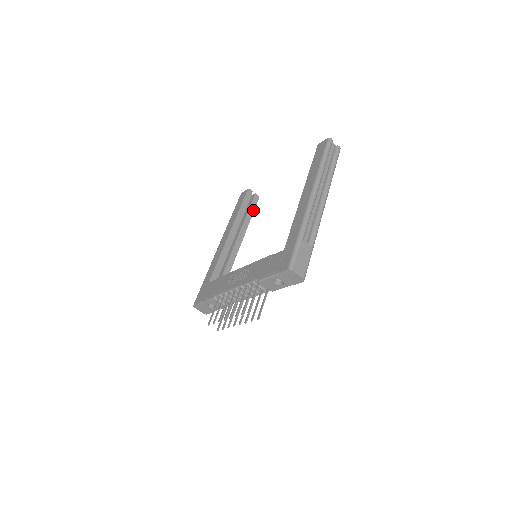
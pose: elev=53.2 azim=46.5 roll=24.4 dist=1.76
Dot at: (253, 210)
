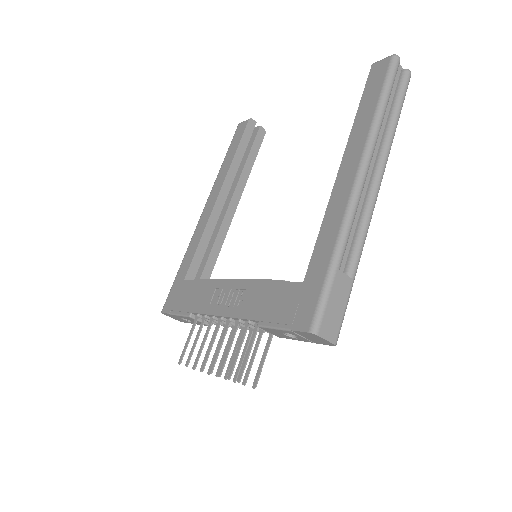
Dot at: (256, 154)
